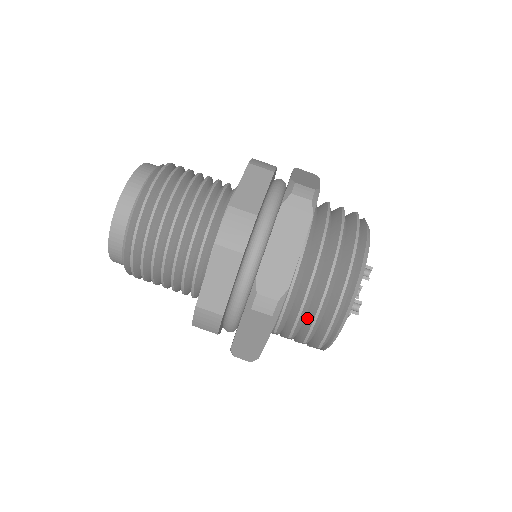
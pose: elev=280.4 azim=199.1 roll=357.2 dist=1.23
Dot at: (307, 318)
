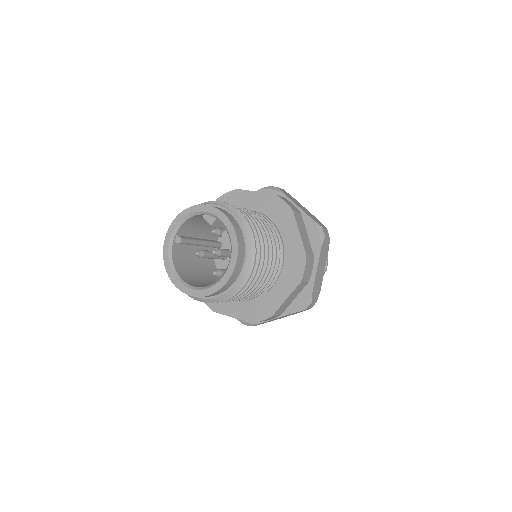
Dot at: occluded
